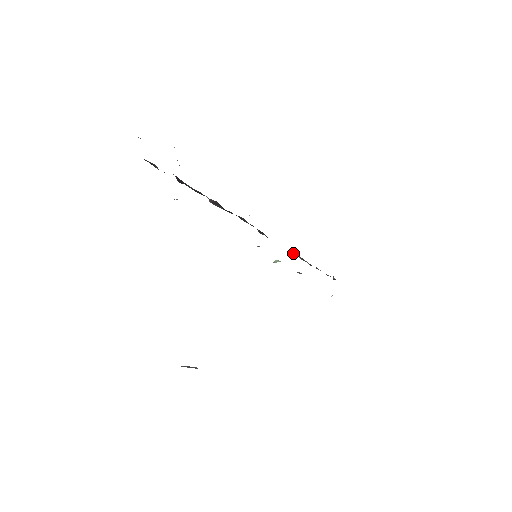
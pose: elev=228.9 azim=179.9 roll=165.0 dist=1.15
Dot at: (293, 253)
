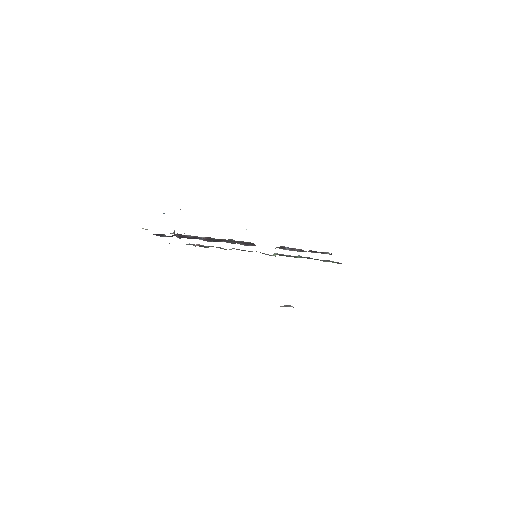
Dot at: (281, 248)
